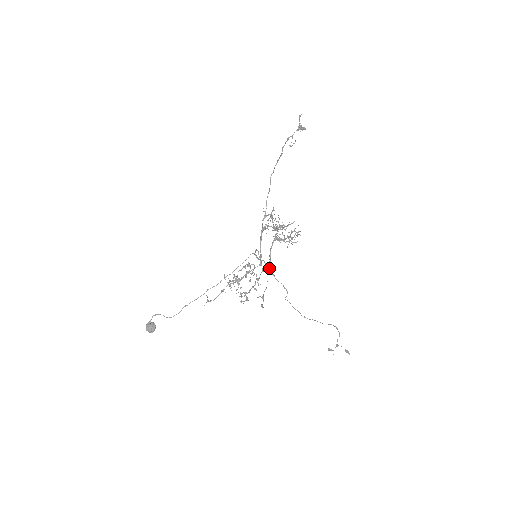
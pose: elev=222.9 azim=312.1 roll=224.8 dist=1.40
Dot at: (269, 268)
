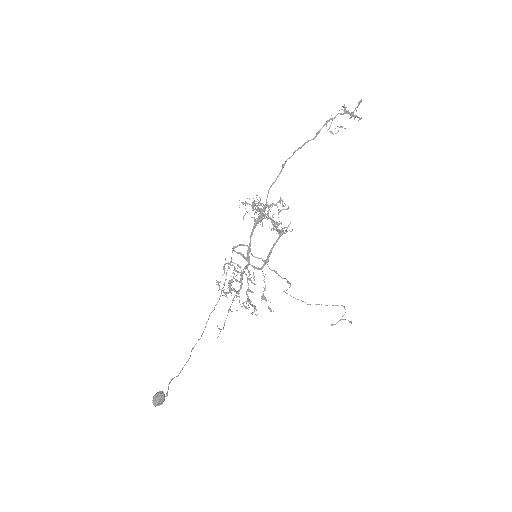
Dot at: occluded
